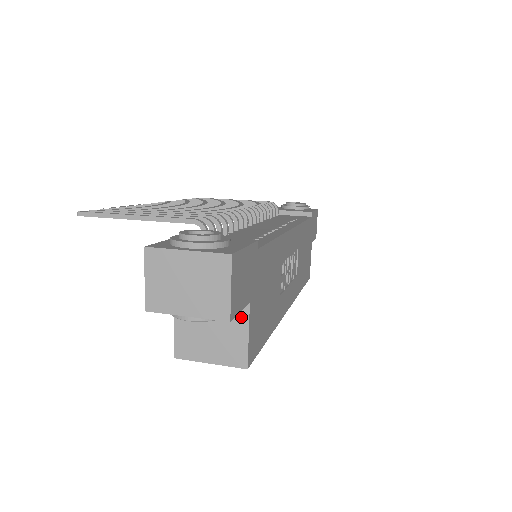
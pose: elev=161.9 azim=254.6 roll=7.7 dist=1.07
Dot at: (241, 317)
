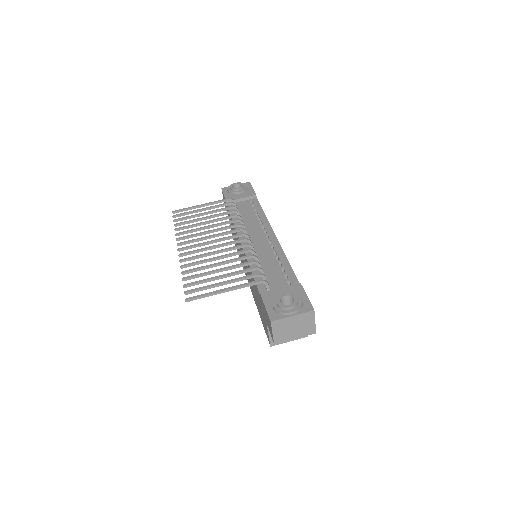
Dot at: occluded
